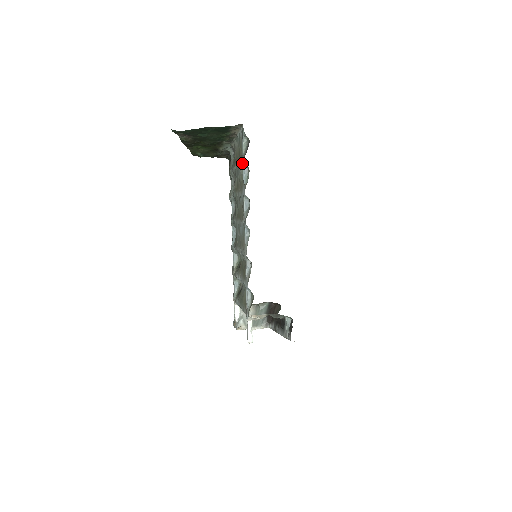
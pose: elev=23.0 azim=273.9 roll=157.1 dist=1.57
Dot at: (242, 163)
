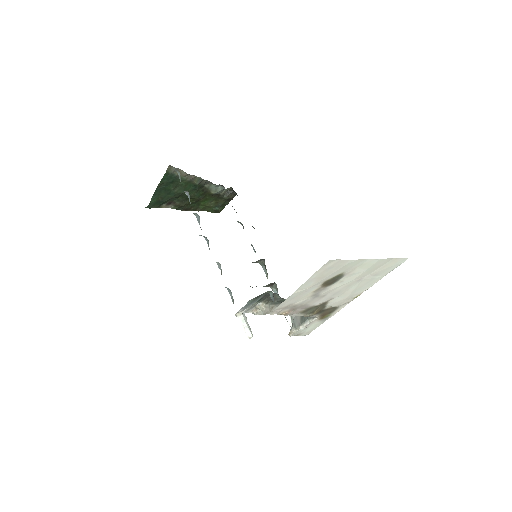
Dot at: occluded
